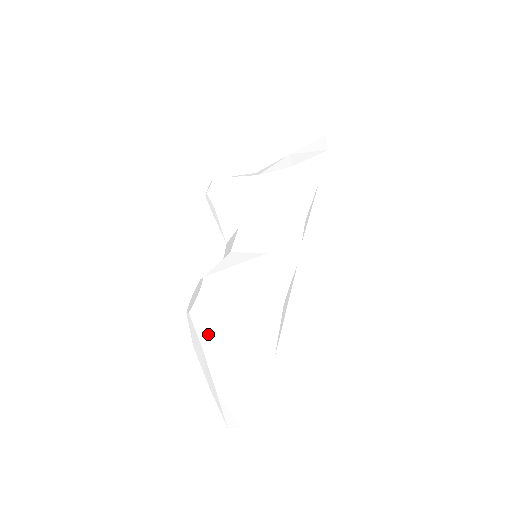
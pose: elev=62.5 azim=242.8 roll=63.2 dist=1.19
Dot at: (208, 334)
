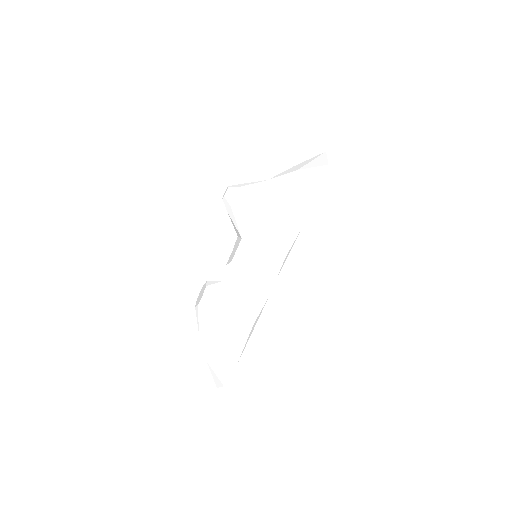
Dot at: (204, 330)
